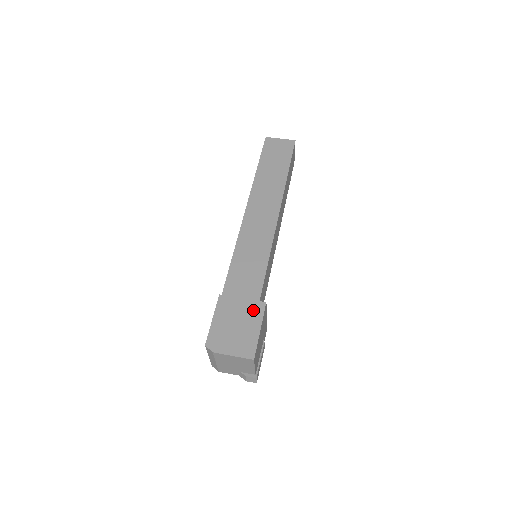
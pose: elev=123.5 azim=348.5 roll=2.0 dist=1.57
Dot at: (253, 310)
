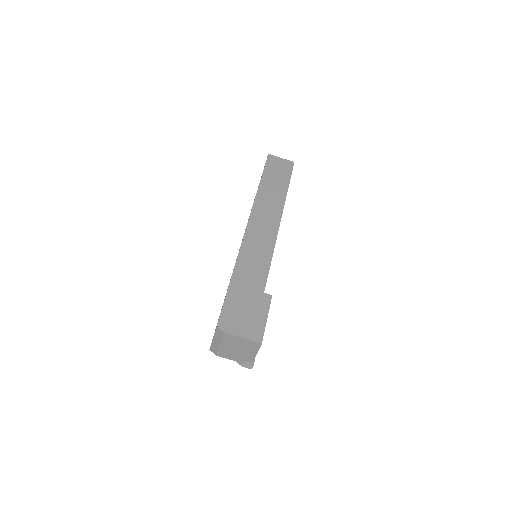
Dot at: (261, 300)
